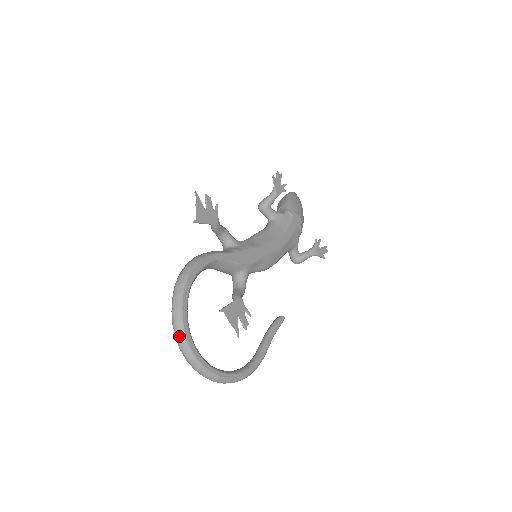
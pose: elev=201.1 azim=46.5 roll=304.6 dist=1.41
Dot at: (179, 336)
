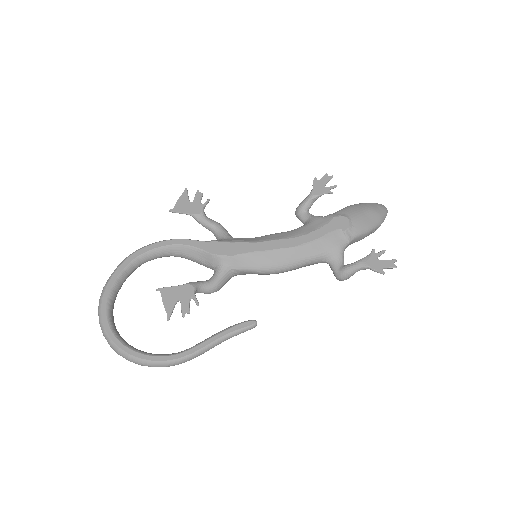
Dot at: (99, 299)
